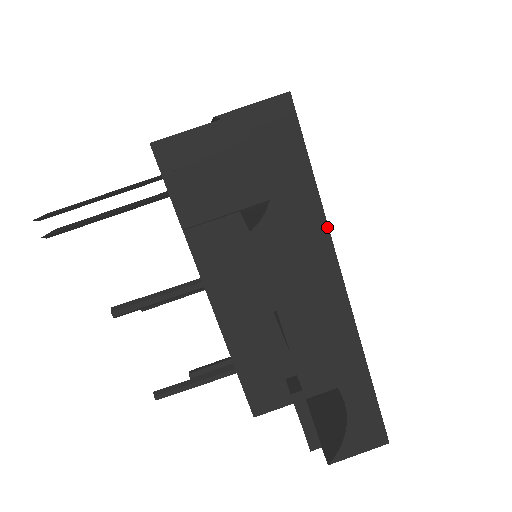
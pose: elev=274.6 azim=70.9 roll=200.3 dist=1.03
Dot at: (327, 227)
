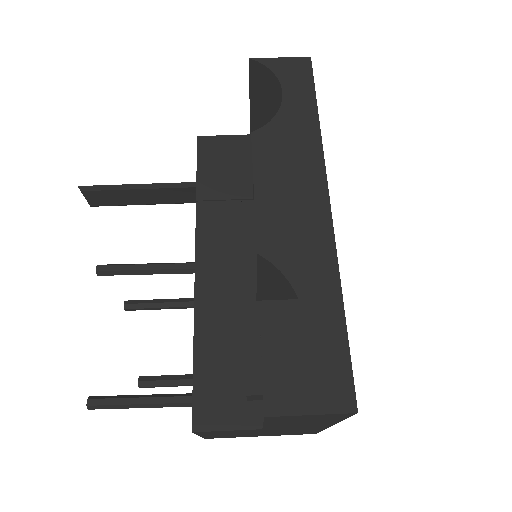
Dot at: (321, 145)
